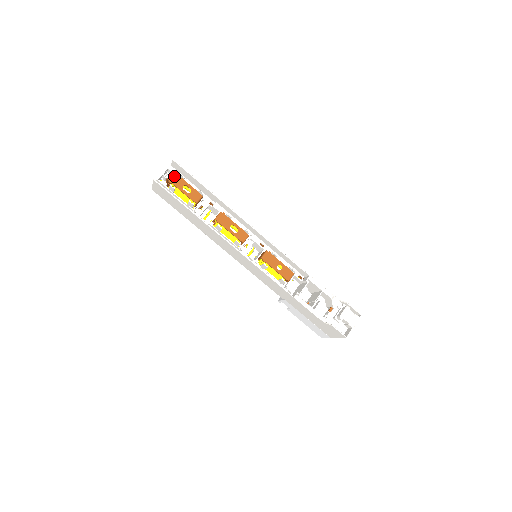
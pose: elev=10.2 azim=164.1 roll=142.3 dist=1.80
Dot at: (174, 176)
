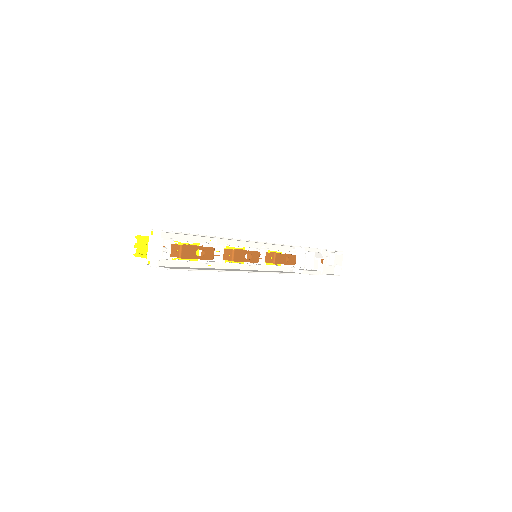
Dot at: (184, 249)
